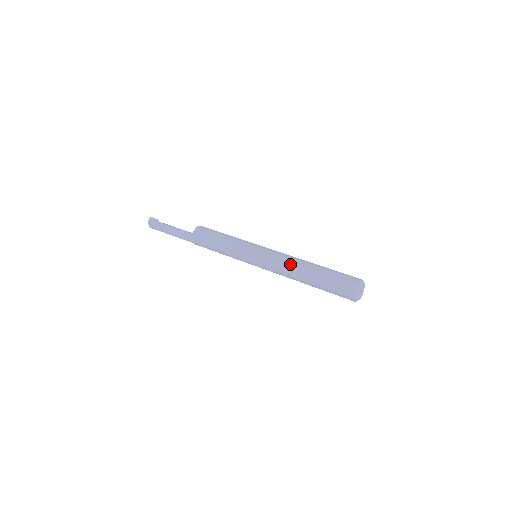
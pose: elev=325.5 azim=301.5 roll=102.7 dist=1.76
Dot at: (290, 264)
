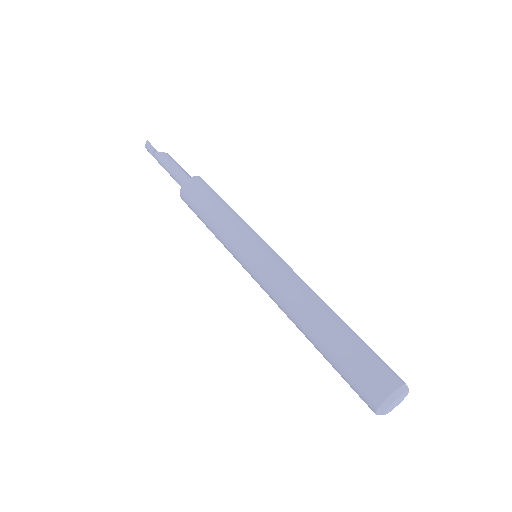
Dot at: (285, 308)
